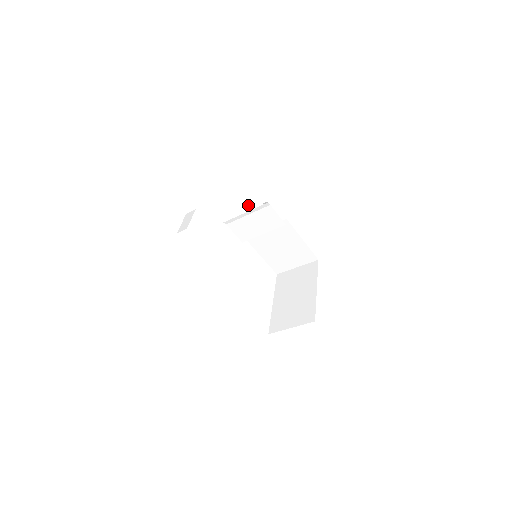
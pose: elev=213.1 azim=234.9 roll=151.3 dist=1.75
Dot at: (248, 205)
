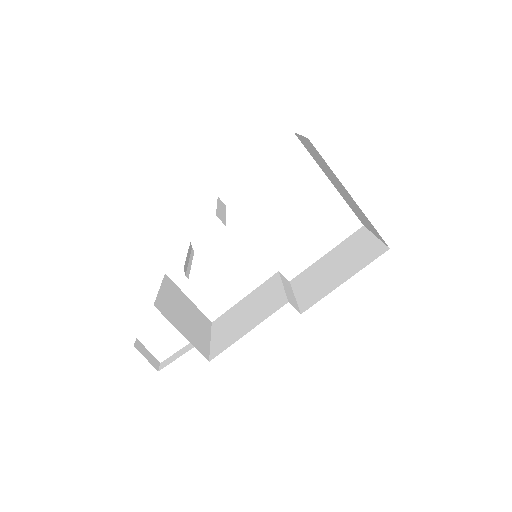
Dot at: occluded
